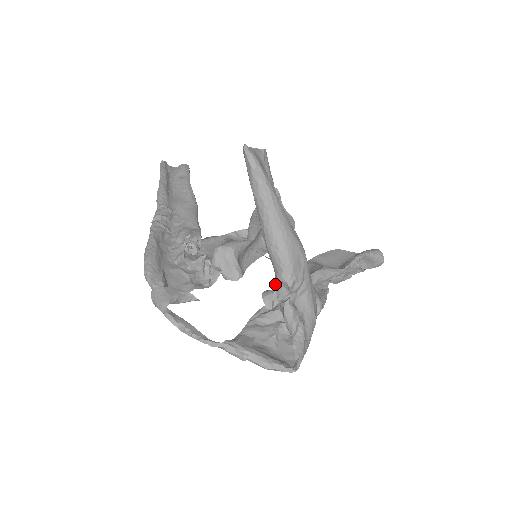
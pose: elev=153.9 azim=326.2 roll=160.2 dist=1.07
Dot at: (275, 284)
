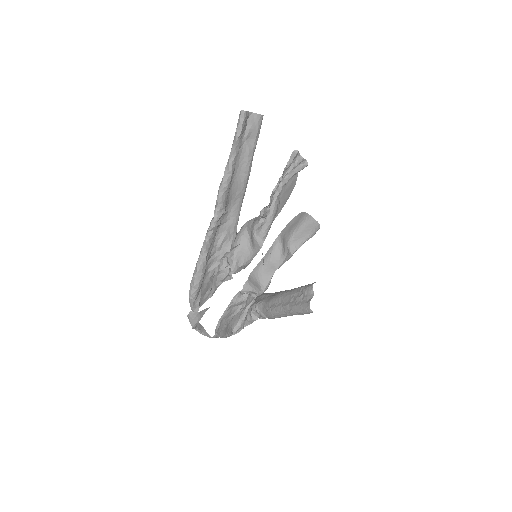
Dot at: (257, 310)
